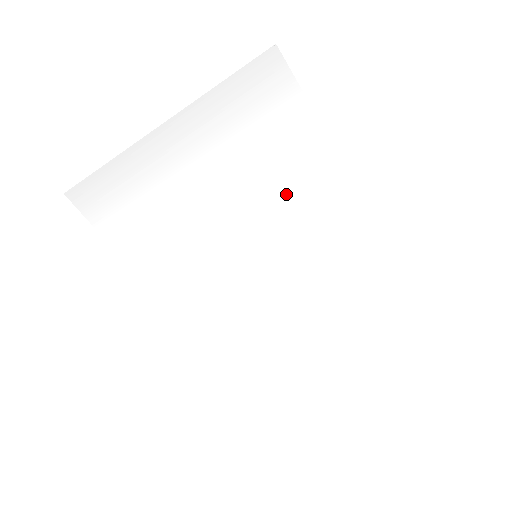
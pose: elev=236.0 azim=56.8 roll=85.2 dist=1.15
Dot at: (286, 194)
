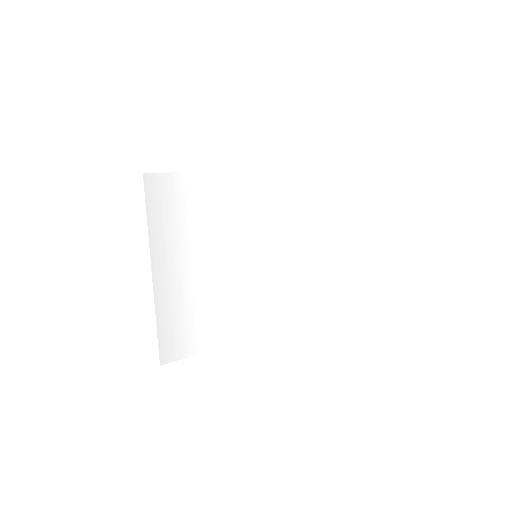
Dot at: (228, 216)
